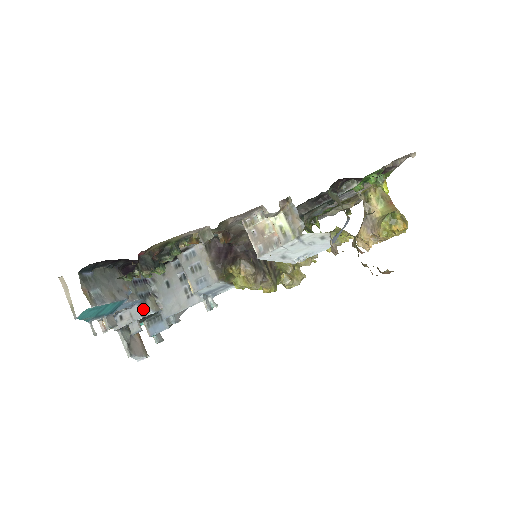
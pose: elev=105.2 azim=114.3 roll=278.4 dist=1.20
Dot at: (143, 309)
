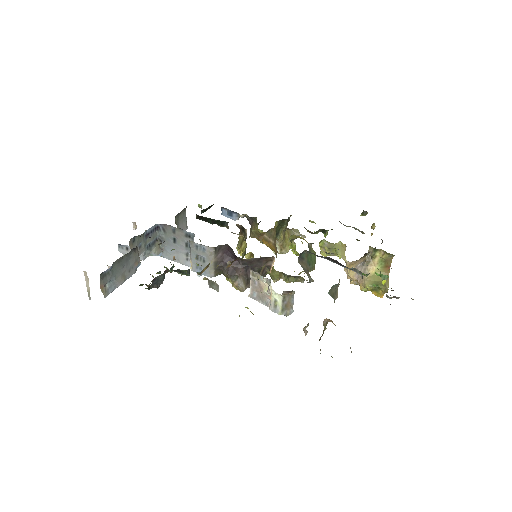
Dot at: (147, 252)
